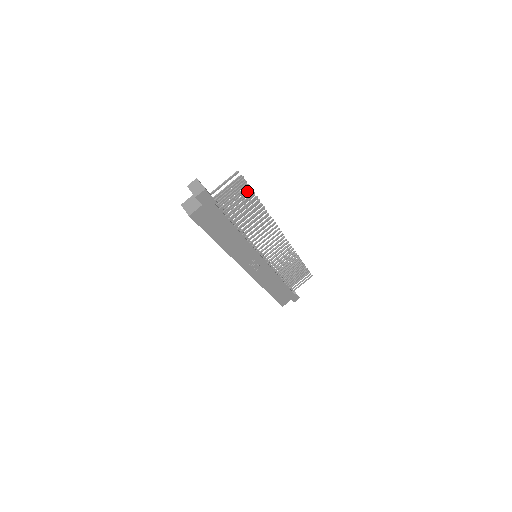
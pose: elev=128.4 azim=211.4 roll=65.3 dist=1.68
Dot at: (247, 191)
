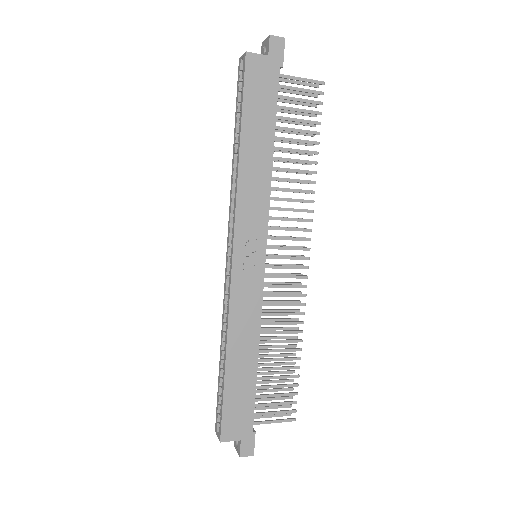
Dot at: (315, 111)
